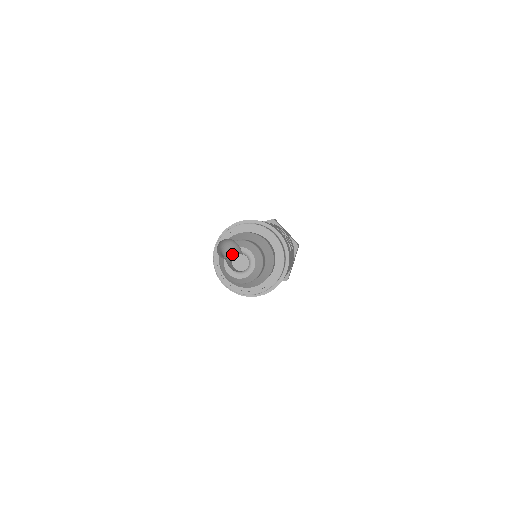
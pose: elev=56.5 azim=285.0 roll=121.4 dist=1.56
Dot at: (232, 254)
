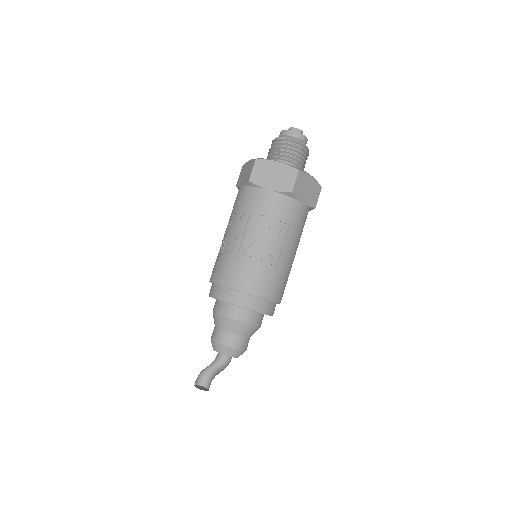
Dot at: (215, 359)
